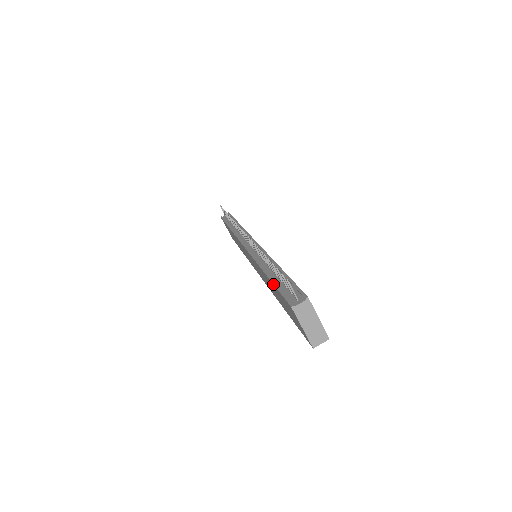
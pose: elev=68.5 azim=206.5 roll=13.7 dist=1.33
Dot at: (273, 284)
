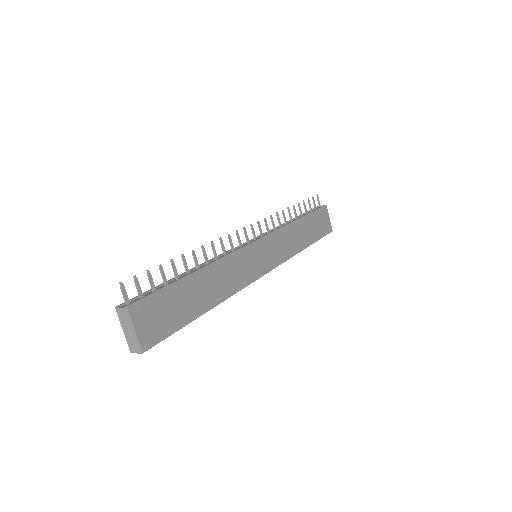
Dot at: (161, 284)
